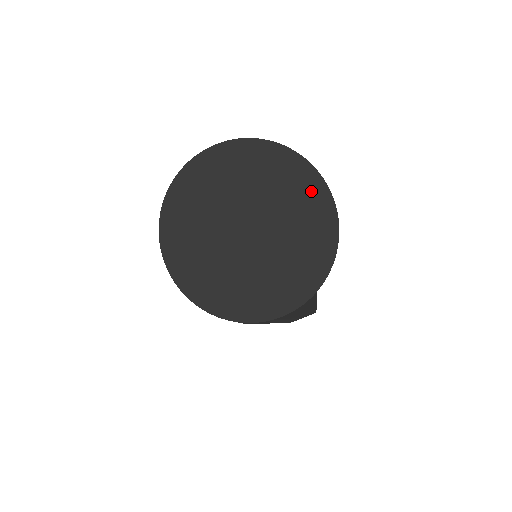
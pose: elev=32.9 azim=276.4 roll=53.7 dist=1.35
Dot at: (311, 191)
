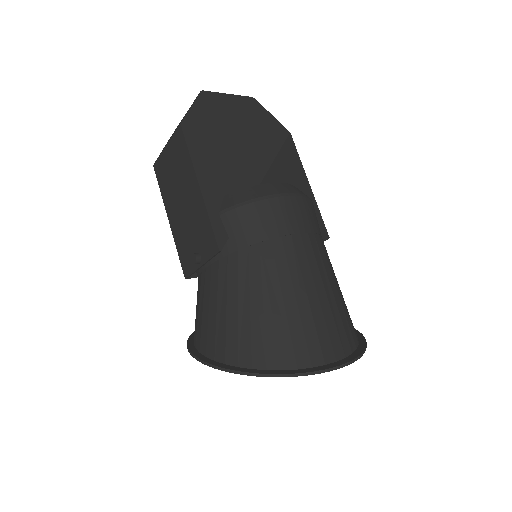
Dot at: occluded
